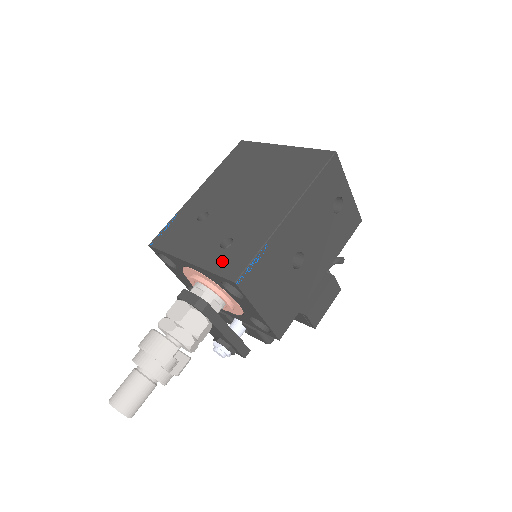
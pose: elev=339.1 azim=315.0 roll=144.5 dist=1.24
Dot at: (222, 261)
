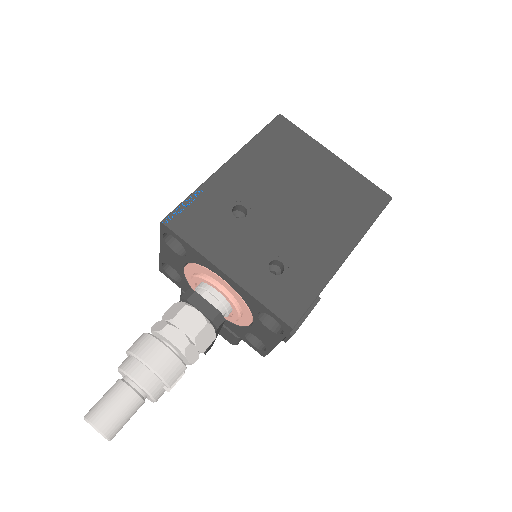
Dot at: (274, 292)
